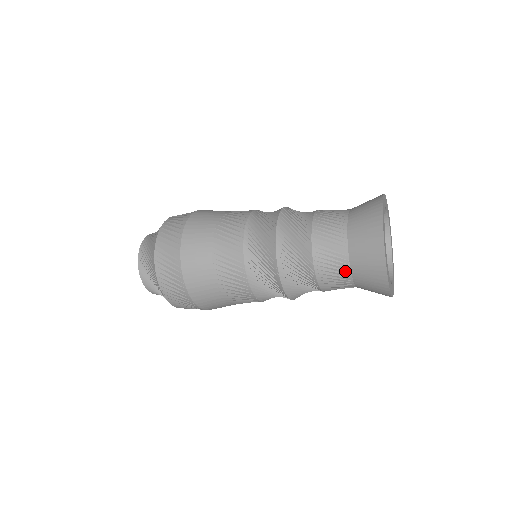
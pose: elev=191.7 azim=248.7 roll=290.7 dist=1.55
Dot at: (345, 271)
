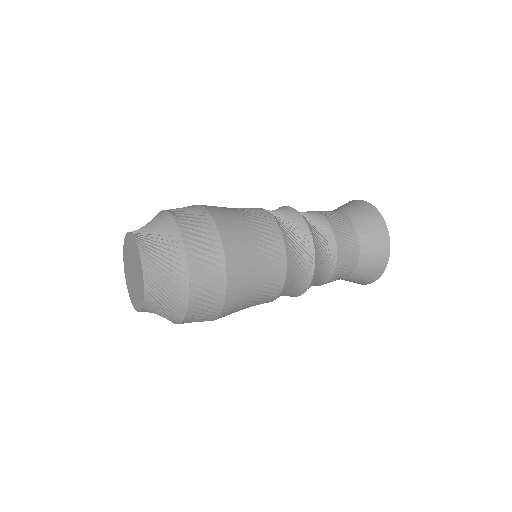
Dot at: (351, 270)
